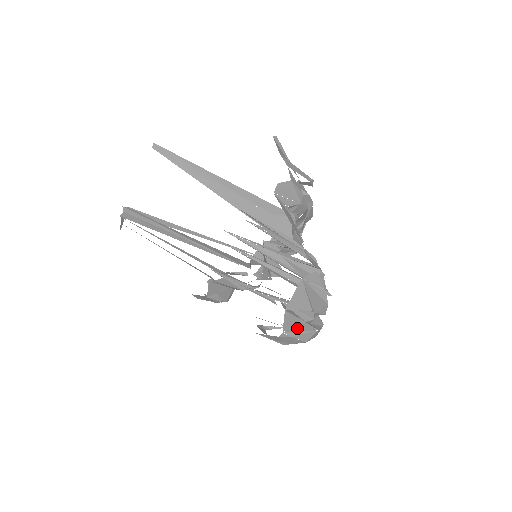
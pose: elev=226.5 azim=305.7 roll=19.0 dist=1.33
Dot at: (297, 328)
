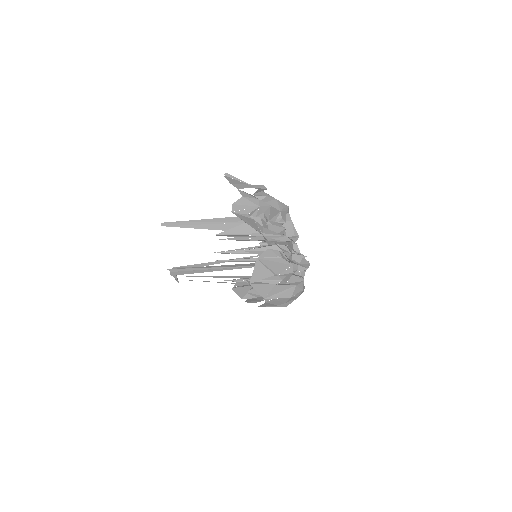
Dot at: (274, 291)
